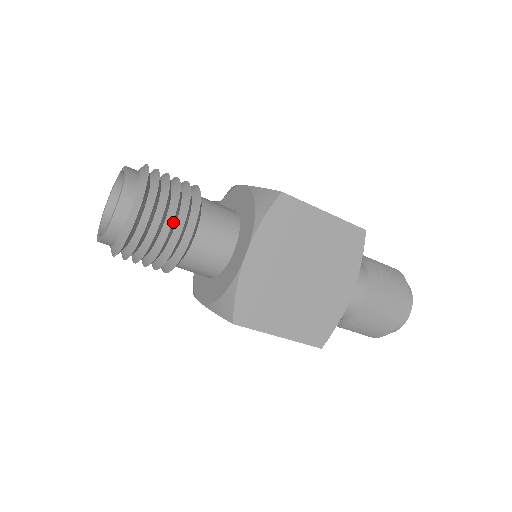
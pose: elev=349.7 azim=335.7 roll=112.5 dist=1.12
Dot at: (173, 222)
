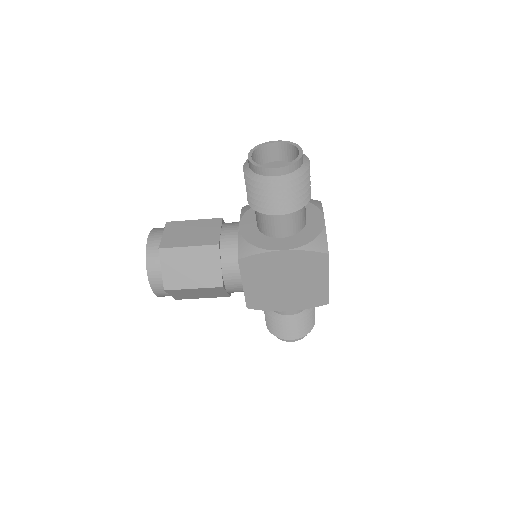
Dot at: occluded
